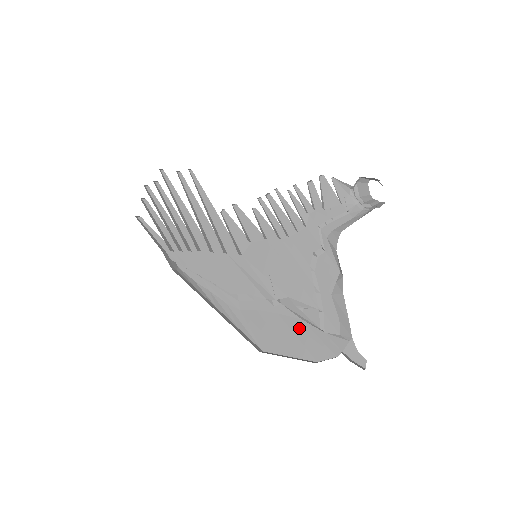
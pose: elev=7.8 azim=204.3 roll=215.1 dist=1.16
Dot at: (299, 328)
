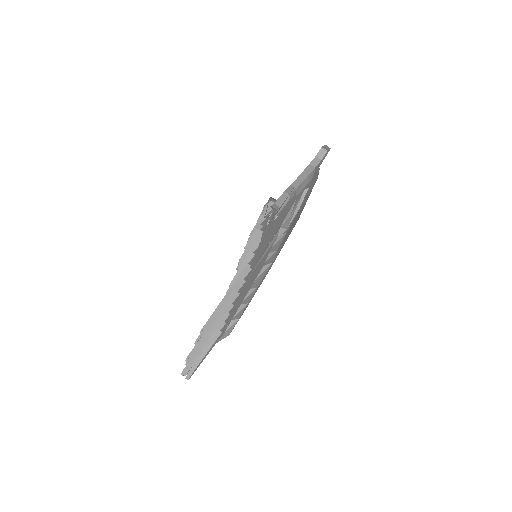
Dot at: (301, 206)
